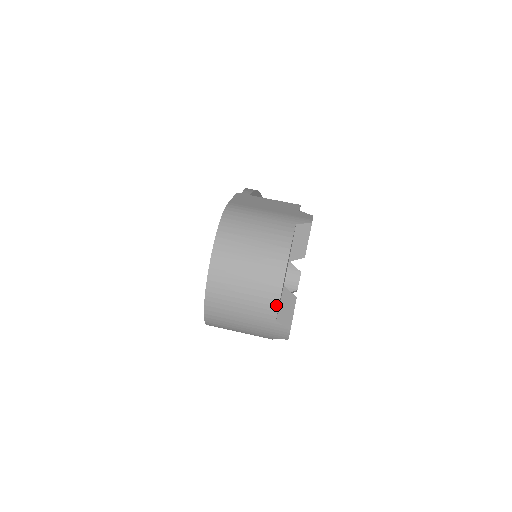
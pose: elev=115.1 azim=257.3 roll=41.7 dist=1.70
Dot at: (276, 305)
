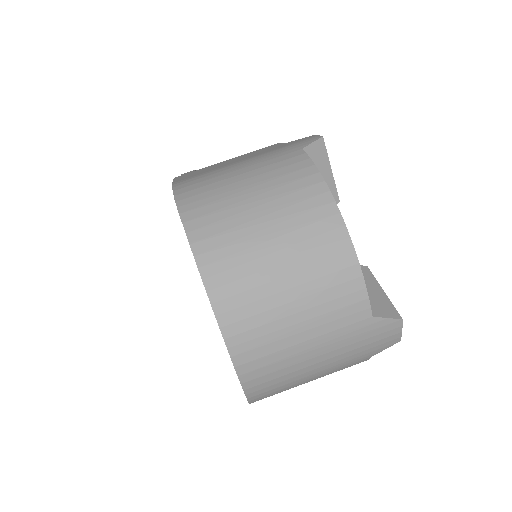
Dot at: (360, 287)
